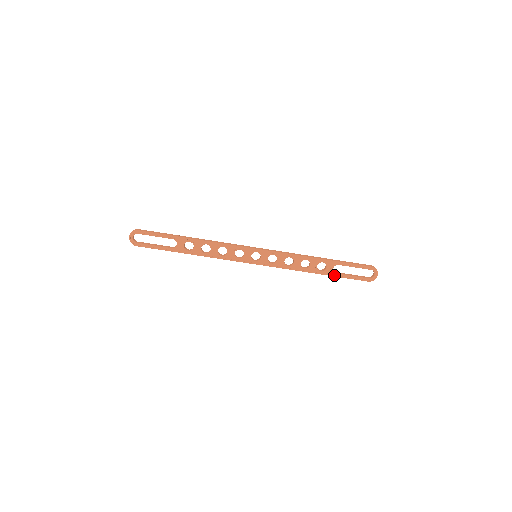
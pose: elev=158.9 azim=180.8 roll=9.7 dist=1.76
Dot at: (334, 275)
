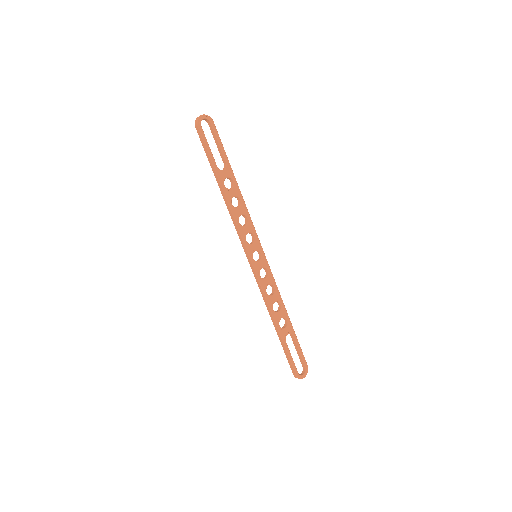
Dot at: (284, 341)
